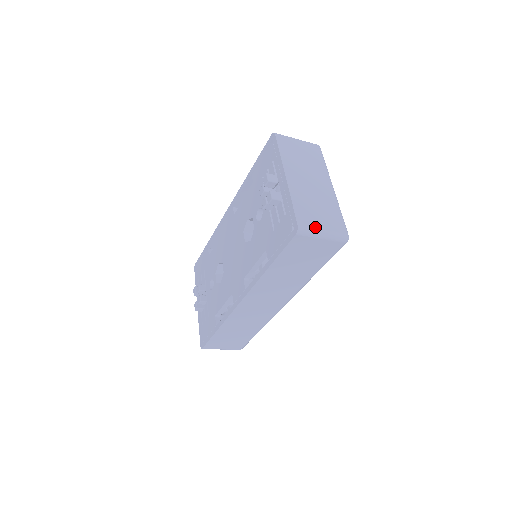
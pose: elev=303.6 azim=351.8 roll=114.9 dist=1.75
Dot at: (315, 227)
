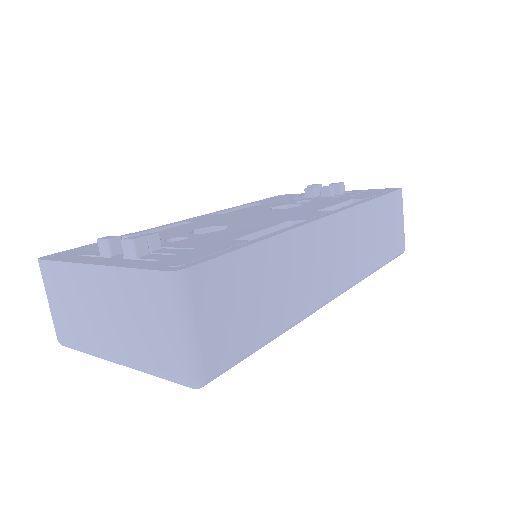
Dot at: occluded
